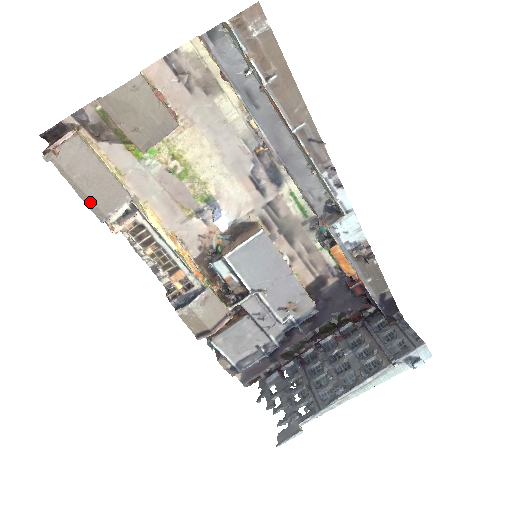
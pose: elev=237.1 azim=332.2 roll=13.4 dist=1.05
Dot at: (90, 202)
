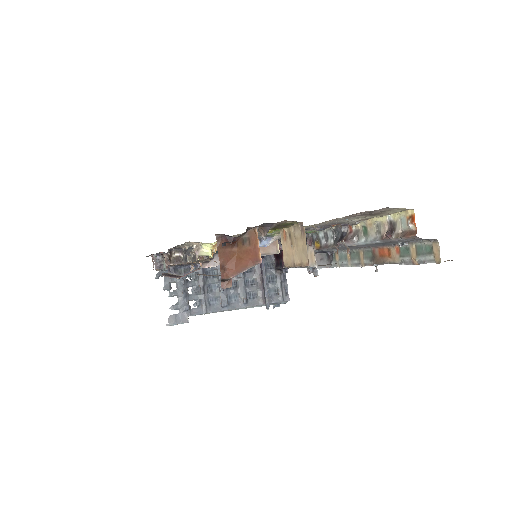
Dot at: (206, 275)
